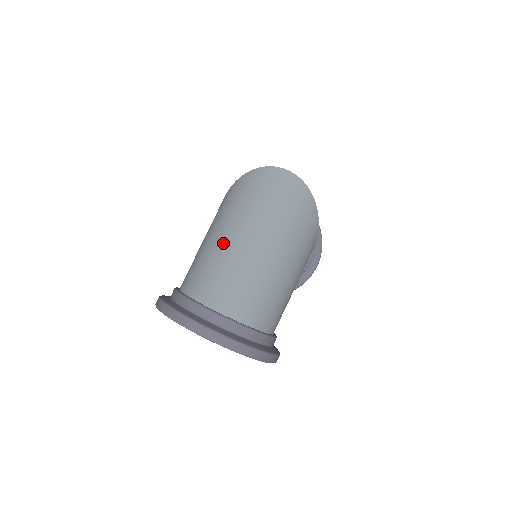
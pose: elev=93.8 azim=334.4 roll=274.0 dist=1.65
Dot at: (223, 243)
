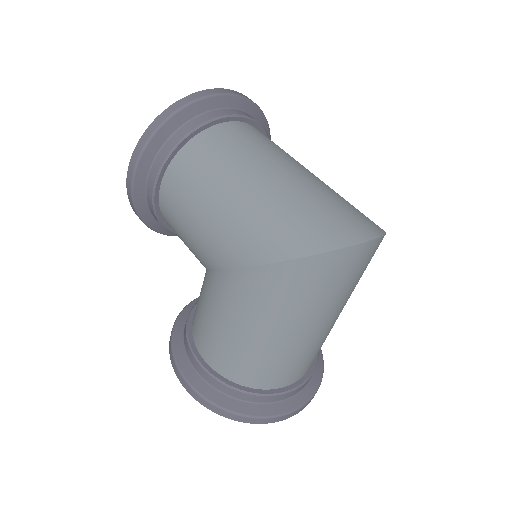
Dot at: (289, 340)
